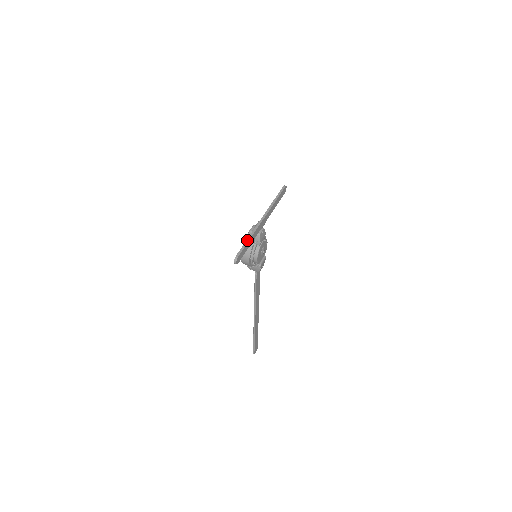
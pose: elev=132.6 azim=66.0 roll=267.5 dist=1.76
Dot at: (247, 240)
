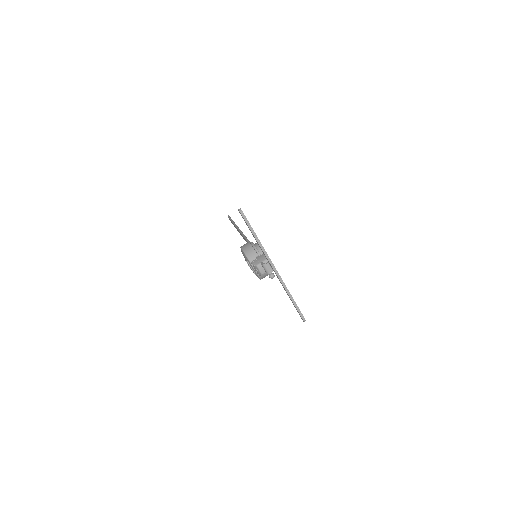
Dot at: (292, 301)
